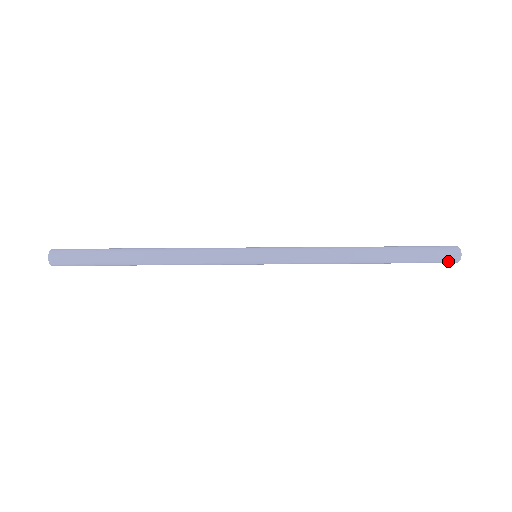
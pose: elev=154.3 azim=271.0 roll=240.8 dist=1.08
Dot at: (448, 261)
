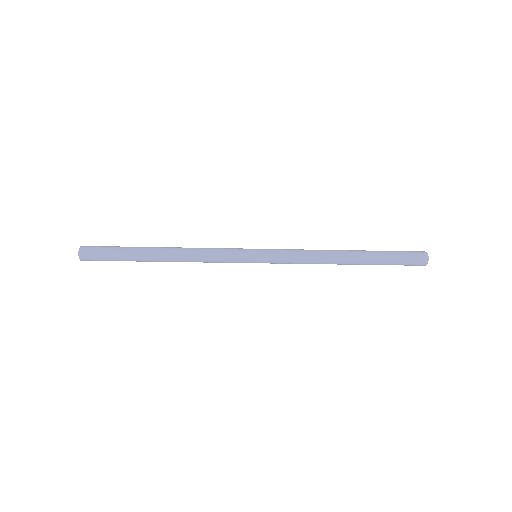
Dot at: (418, 262)
